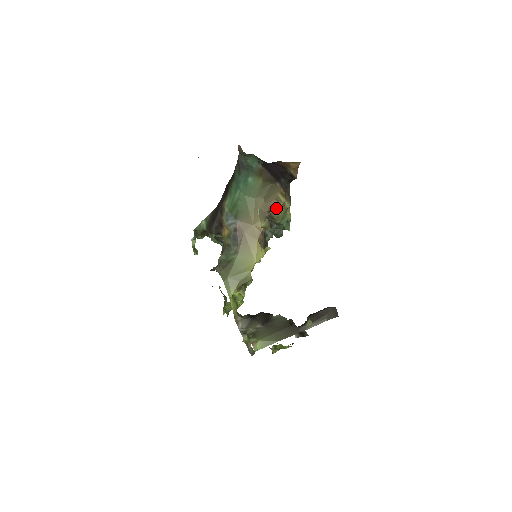
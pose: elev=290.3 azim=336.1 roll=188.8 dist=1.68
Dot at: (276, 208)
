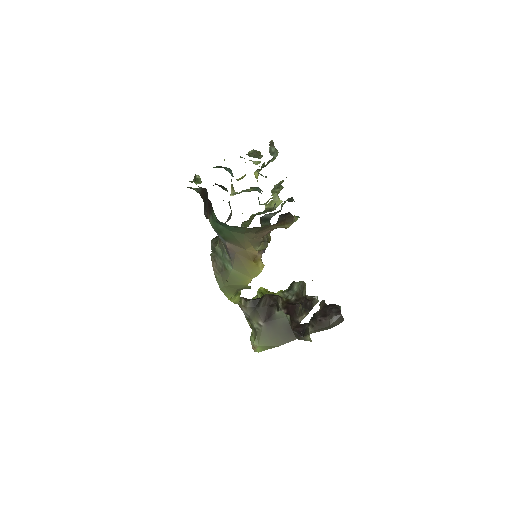
Dot at: occluded
